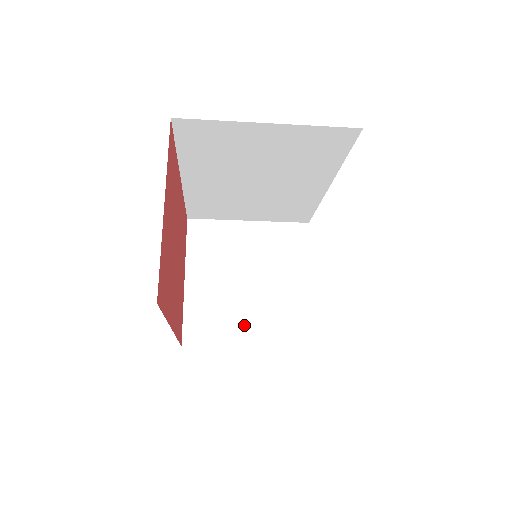
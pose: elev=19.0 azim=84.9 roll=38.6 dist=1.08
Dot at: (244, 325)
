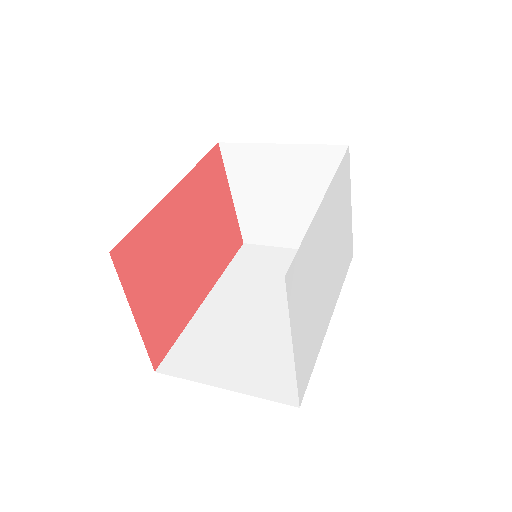
Dot at: (291, 234)
